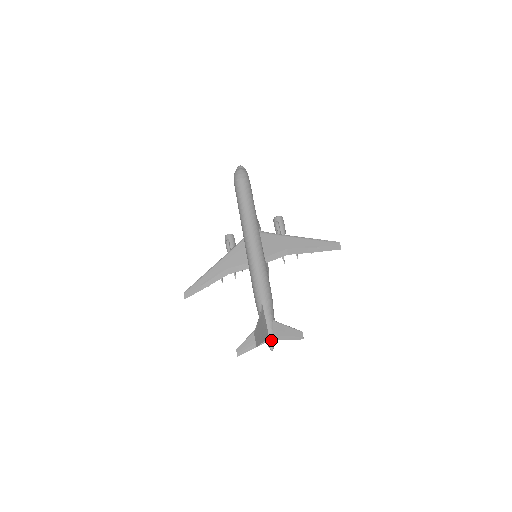
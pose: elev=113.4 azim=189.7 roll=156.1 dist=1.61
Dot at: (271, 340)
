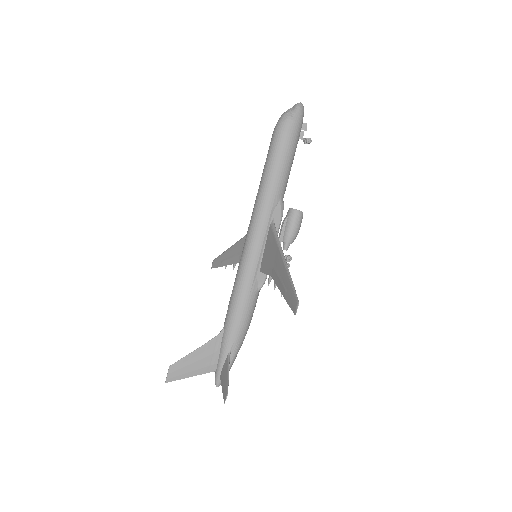
Dot at: (217, 375)
